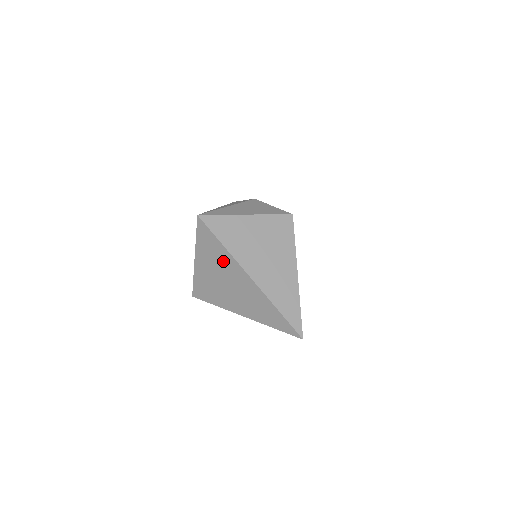
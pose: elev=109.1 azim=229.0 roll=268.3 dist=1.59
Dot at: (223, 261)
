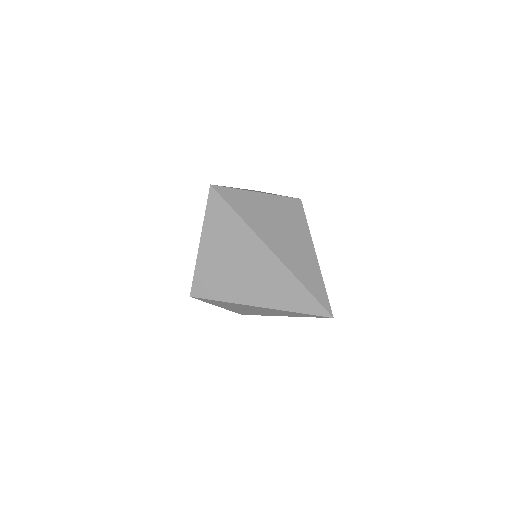
Dot at: (237, 237)
